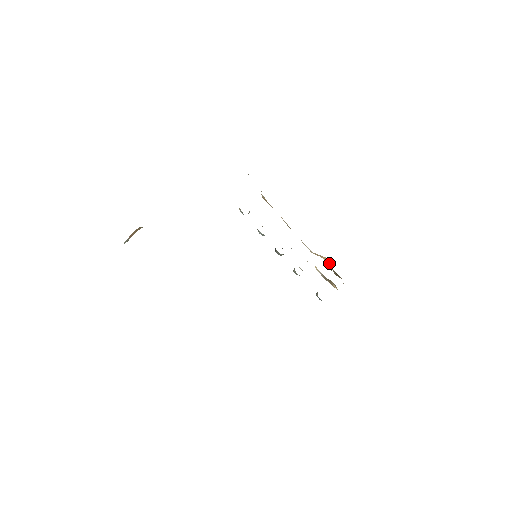
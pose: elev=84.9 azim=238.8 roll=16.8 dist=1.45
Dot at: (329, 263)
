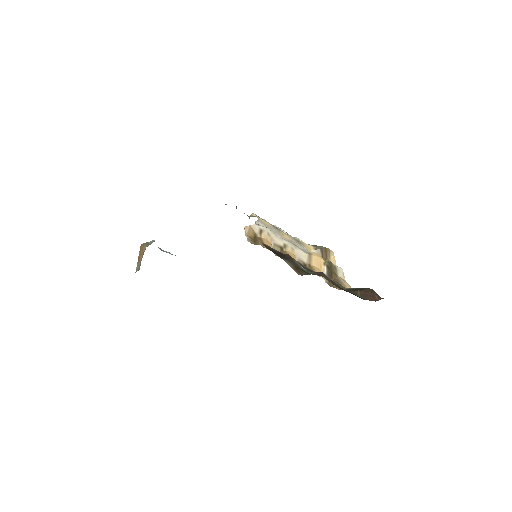
Dot at: (323, 265)
